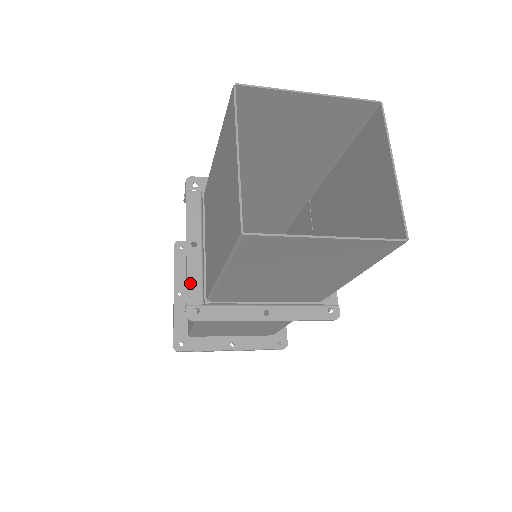
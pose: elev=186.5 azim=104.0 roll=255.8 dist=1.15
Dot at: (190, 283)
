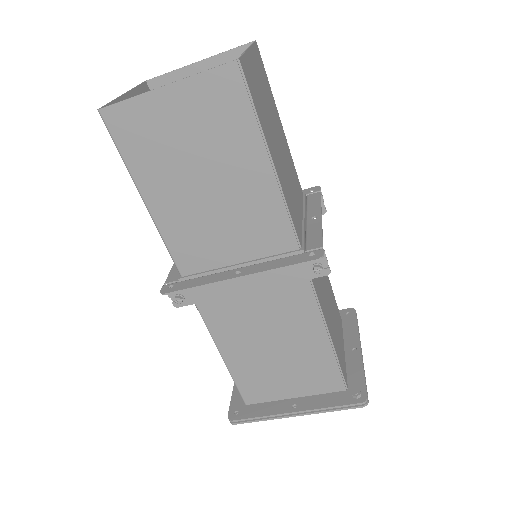
Dot at: (172, 272)
